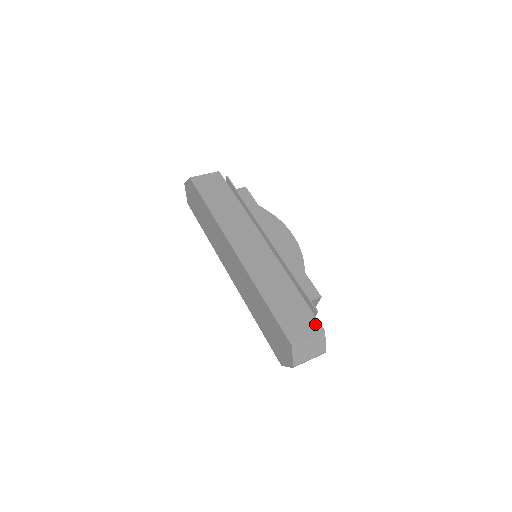
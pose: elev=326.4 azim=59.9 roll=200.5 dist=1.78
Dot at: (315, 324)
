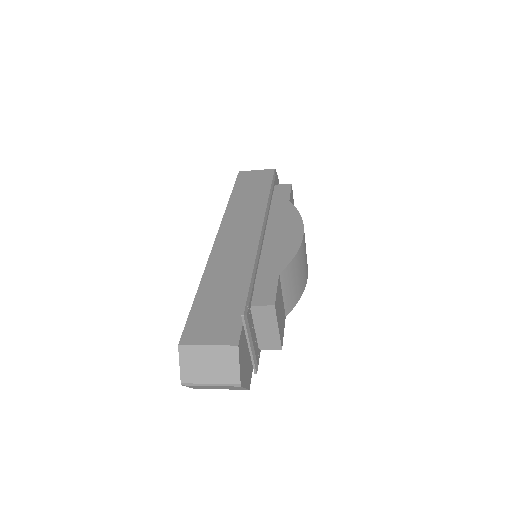
Dot at: (233, 332)
